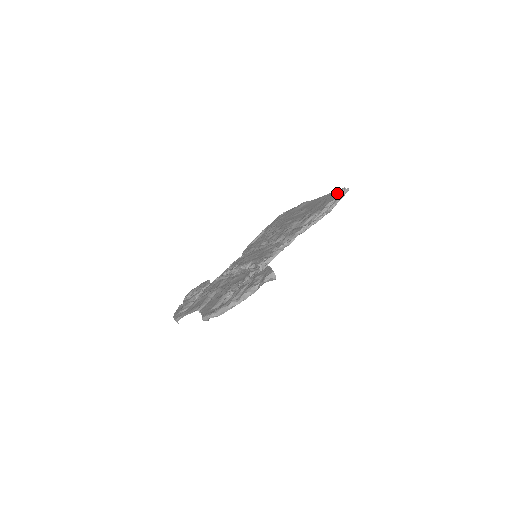
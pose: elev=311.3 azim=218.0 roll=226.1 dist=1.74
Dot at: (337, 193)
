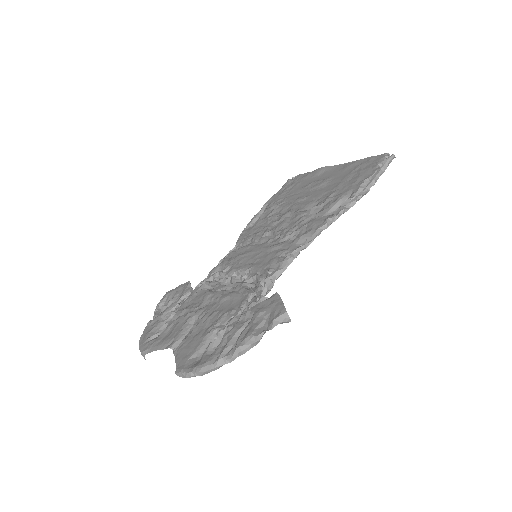
Dot at: (377, 162)
